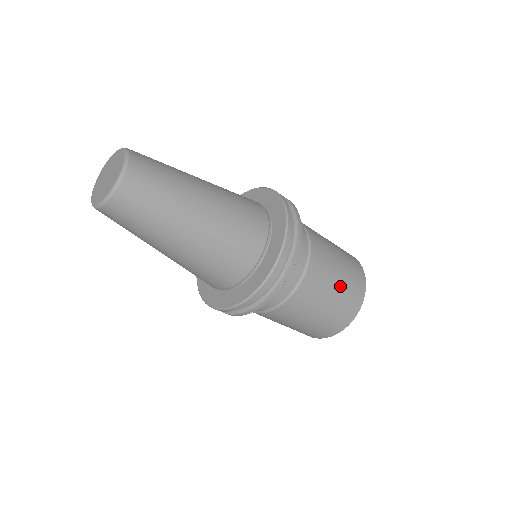
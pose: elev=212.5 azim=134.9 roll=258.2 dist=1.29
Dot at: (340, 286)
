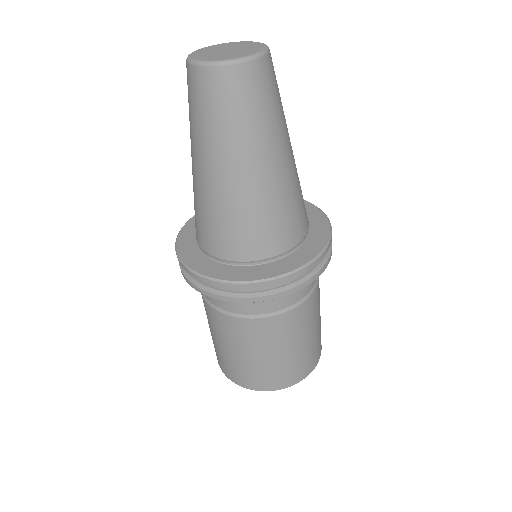
Dot at: (319, 324)
